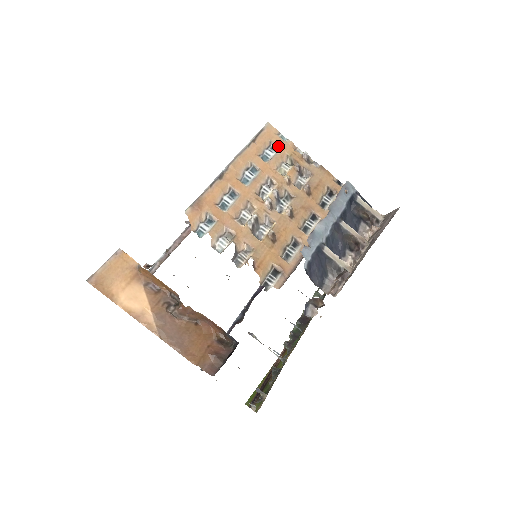
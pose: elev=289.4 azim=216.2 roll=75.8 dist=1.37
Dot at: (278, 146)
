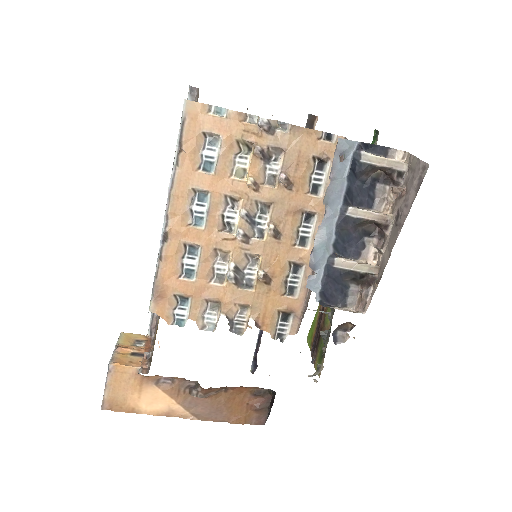
Dot at: (217, 134)
